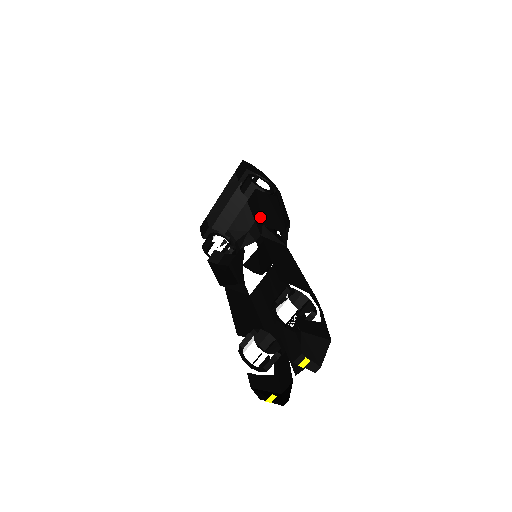
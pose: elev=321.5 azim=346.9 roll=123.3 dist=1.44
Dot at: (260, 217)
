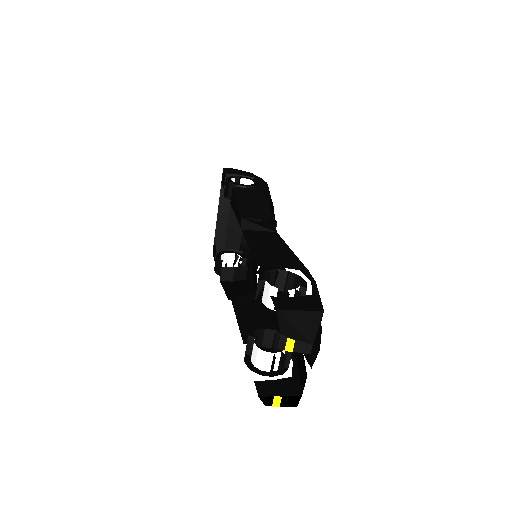
Dot at: (238, 212)
